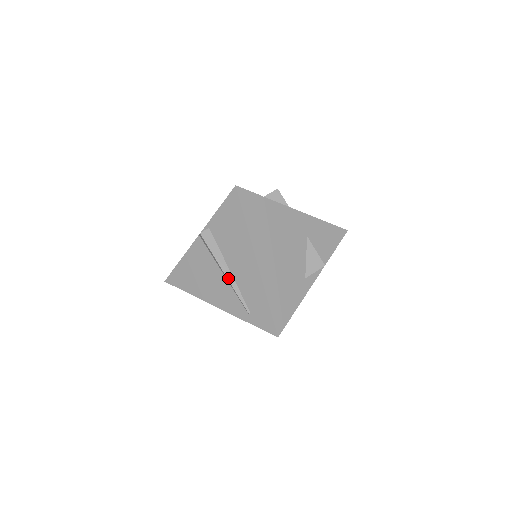
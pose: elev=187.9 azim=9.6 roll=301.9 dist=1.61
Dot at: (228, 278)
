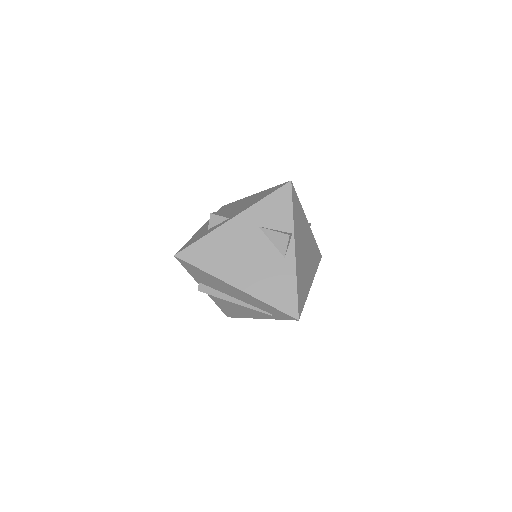
Dot at: (238, 304)
